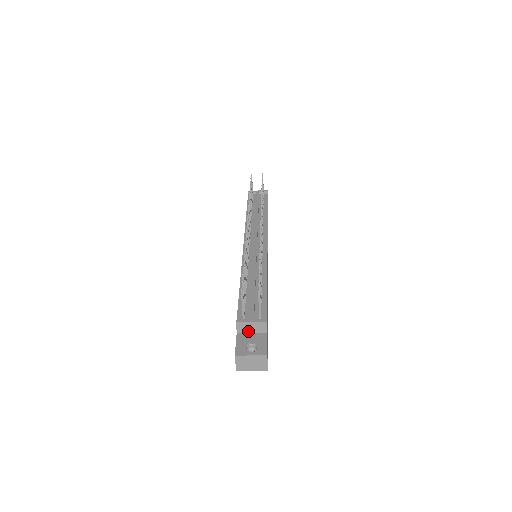
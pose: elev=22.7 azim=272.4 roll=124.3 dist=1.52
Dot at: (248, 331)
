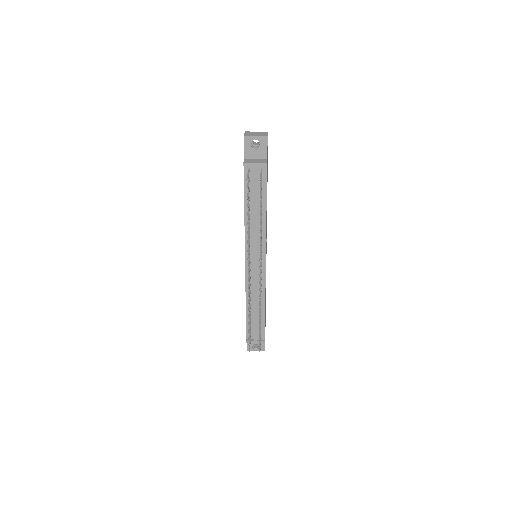
Dot at: occluded
